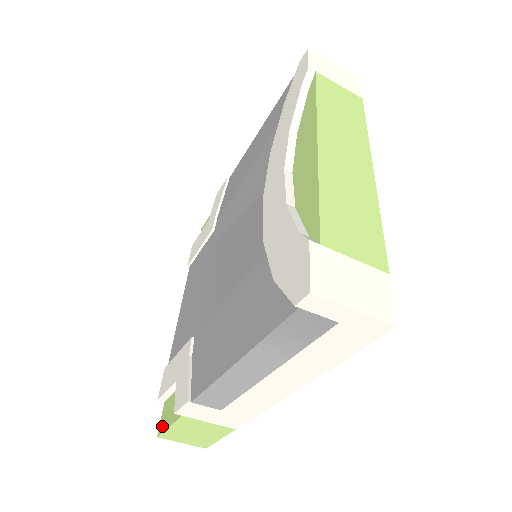
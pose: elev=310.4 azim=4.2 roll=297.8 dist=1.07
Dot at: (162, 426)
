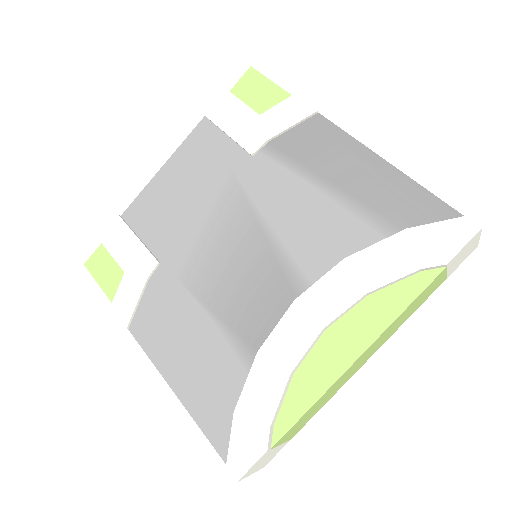
Dot at: (93, 267)
